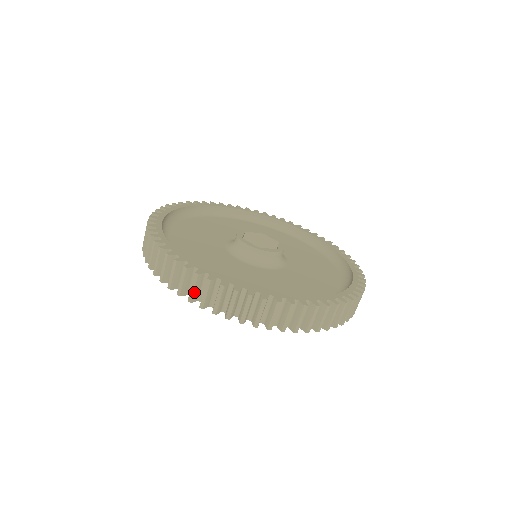
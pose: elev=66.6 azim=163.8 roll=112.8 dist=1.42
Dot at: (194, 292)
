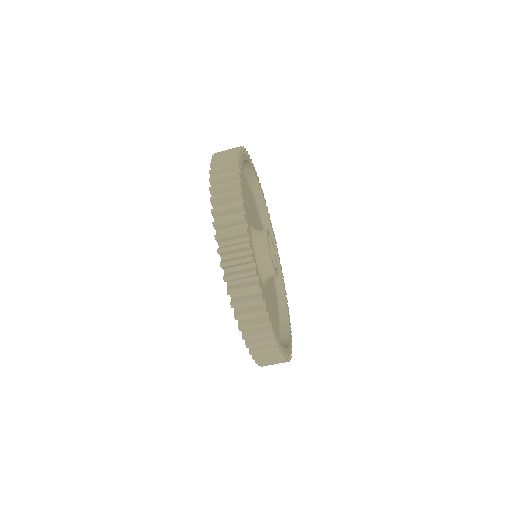
Dot at: (225, 223)
